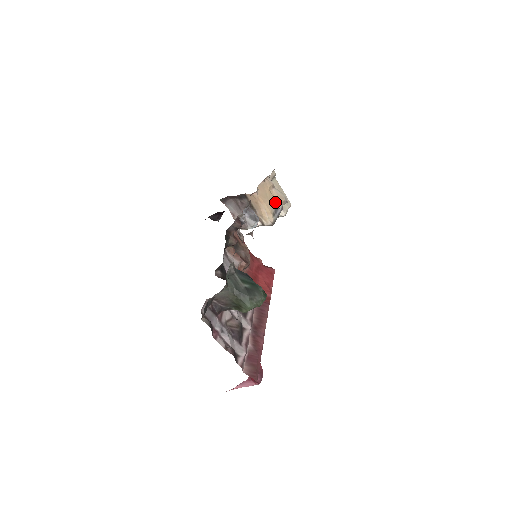
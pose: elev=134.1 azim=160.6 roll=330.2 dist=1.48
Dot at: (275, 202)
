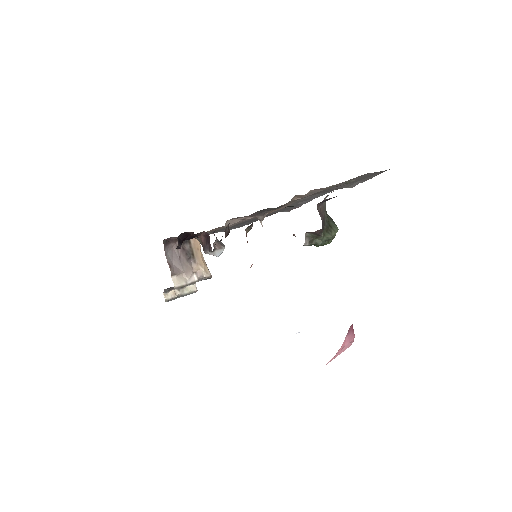
Dot at: occluded
